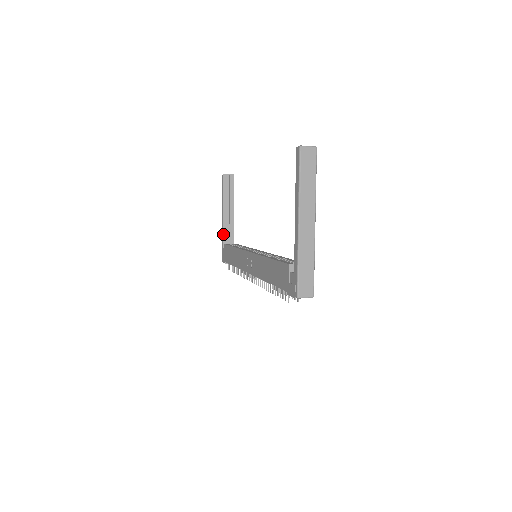
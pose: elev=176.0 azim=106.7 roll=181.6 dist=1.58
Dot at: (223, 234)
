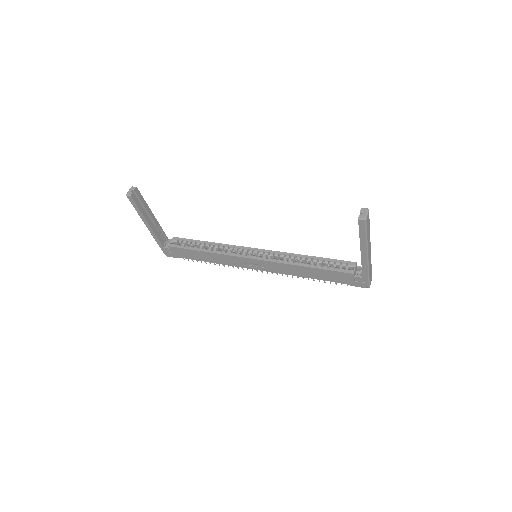
Dot at: (158, 239)
